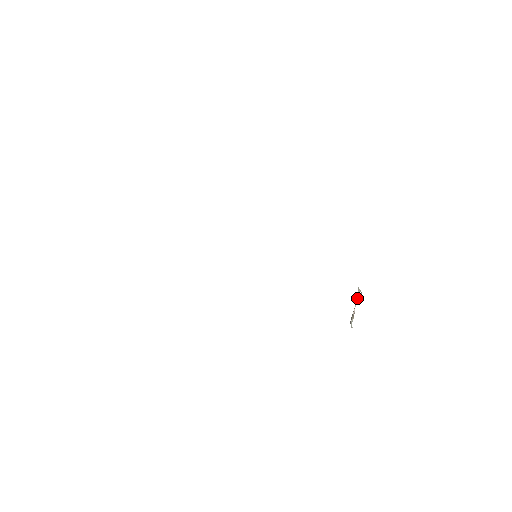
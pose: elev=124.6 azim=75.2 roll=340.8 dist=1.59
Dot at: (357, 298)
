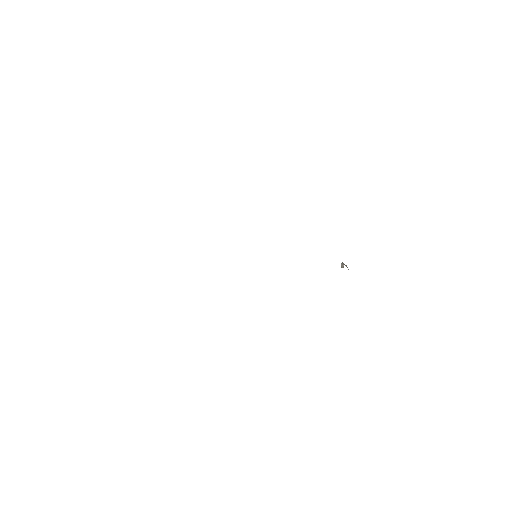
Dot at: (346, 266)
